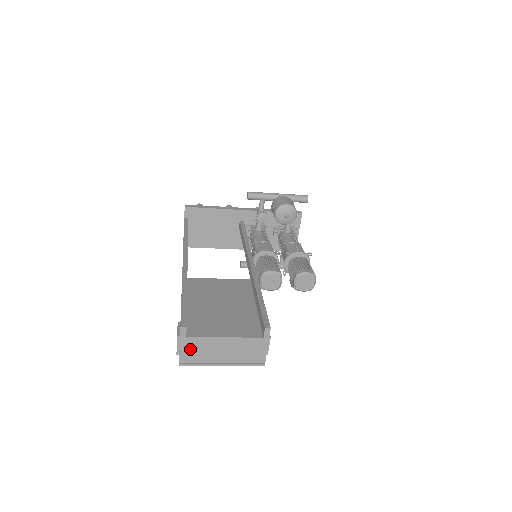
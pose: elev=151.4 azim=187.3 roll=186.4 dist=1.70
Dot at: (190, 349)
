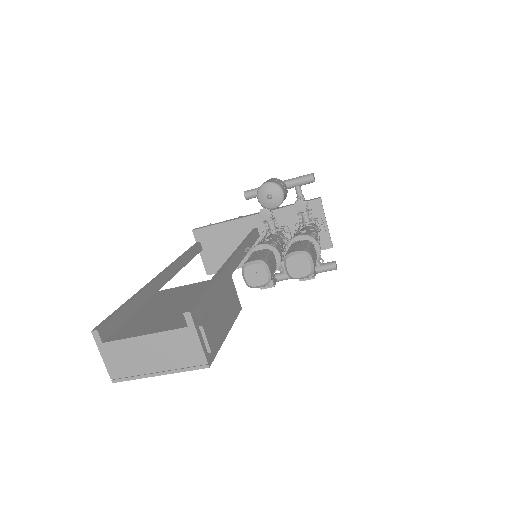
Dot at: (114, 358)
